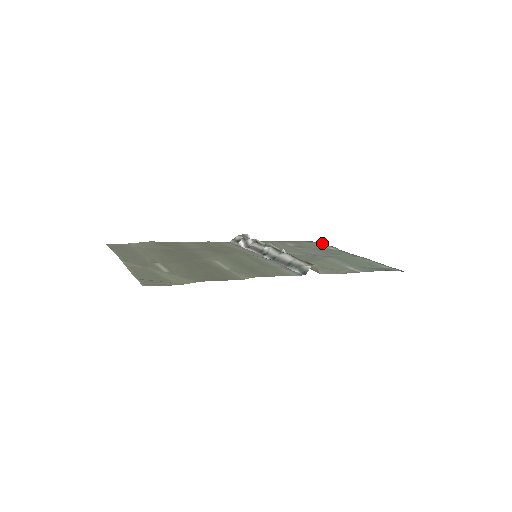
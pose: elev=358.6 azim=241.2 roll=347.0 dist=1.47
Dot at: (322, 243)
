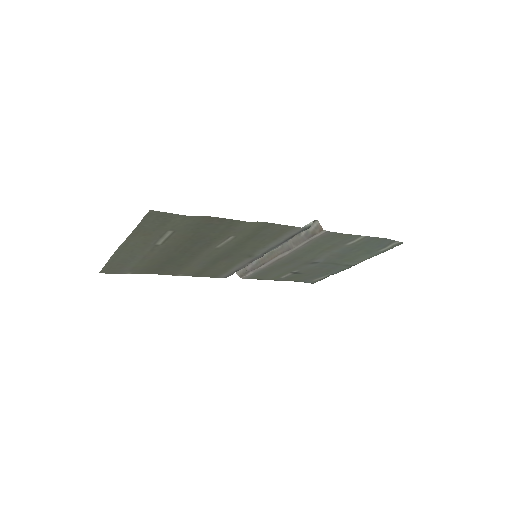
Dot at: (317, 281)
